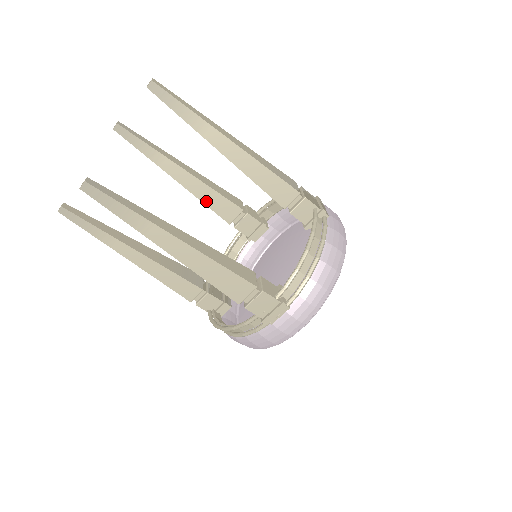
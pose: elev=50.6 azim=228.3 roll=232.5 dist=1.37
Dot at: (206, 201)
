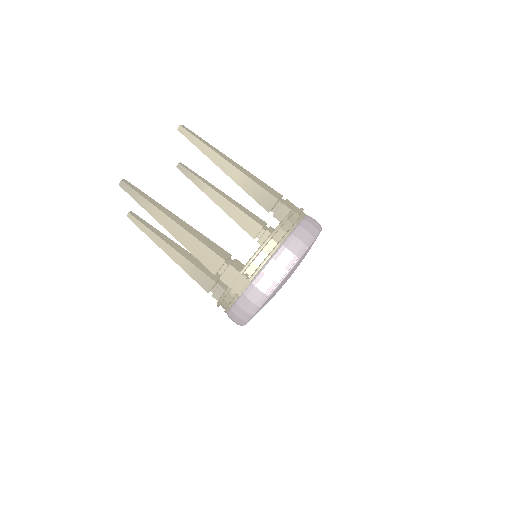
Dot at: (195, 264)
